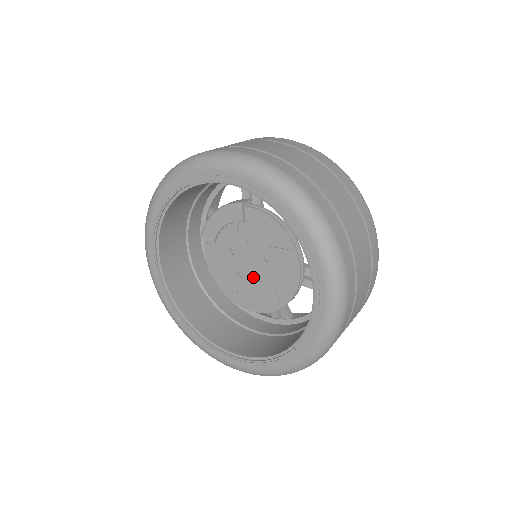
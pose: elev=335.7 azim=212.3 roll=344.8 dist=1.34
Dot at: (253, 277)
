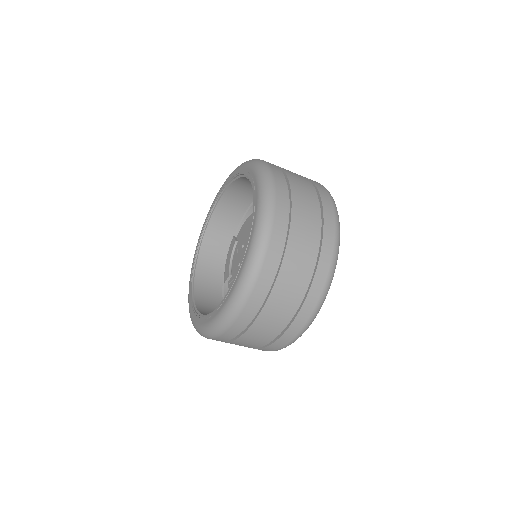
Dot at: occluded
